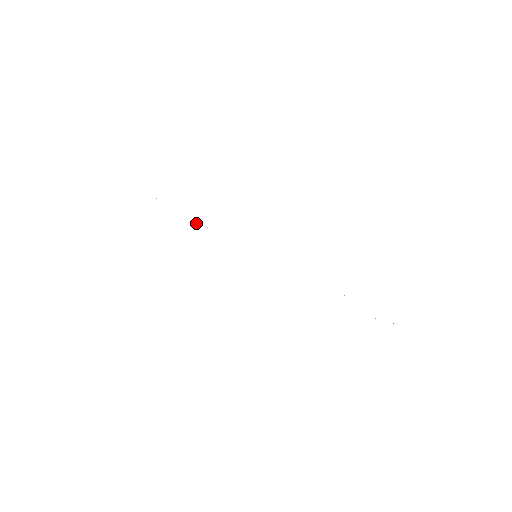
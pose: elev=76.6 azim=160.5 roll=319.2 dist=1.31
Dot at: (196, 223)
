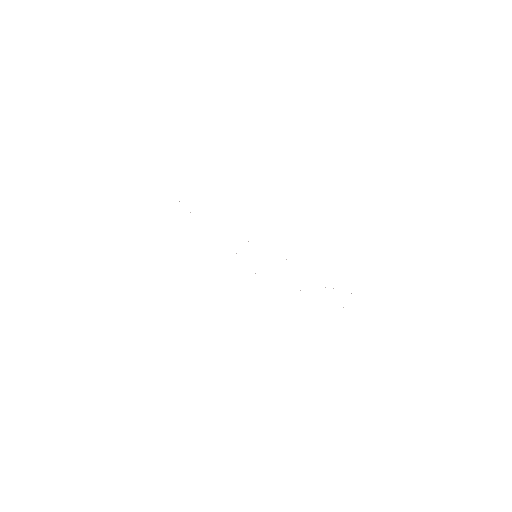
Dot at: occluded
